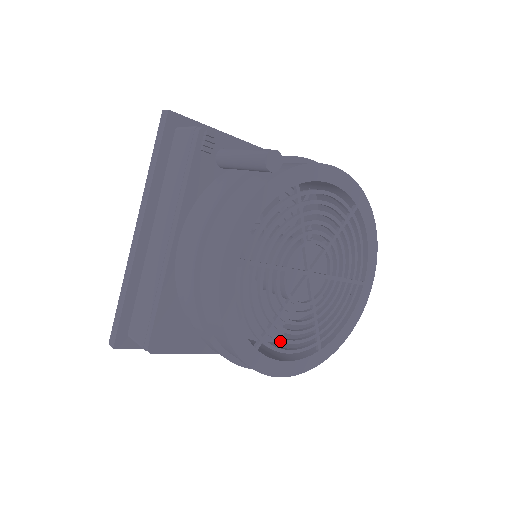
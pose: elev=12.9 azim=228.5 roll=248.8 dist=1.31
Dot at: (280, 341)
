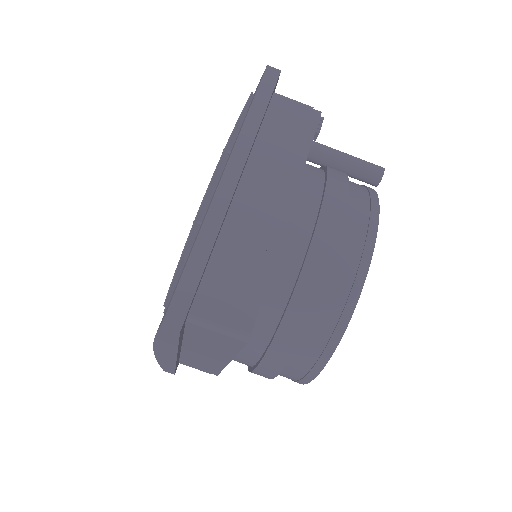
Dot at: occluded
